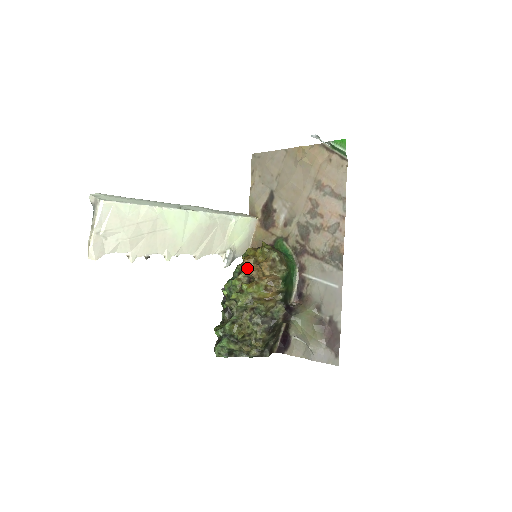
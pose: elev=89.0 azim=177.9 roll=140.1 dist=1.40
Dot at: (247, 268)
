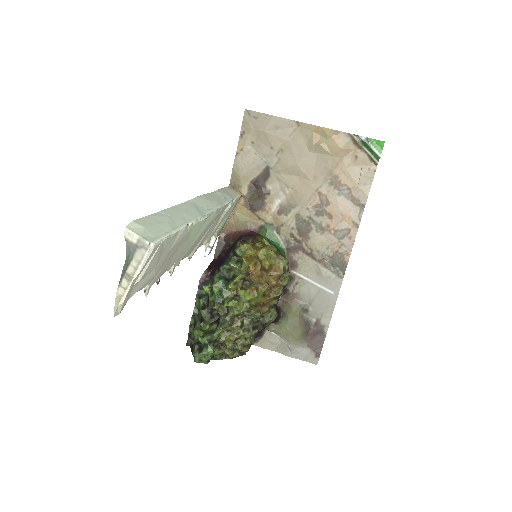
Dot at: (245, 270)
